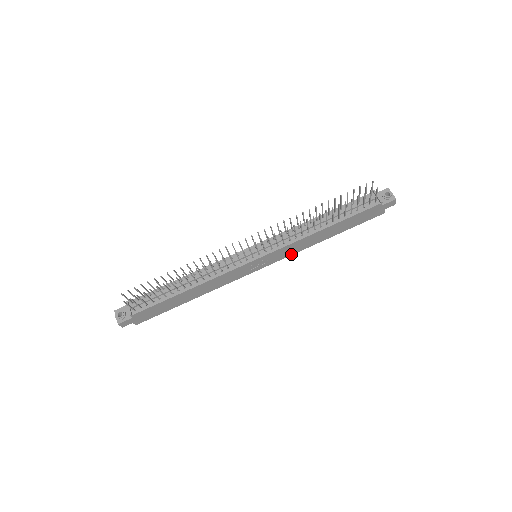
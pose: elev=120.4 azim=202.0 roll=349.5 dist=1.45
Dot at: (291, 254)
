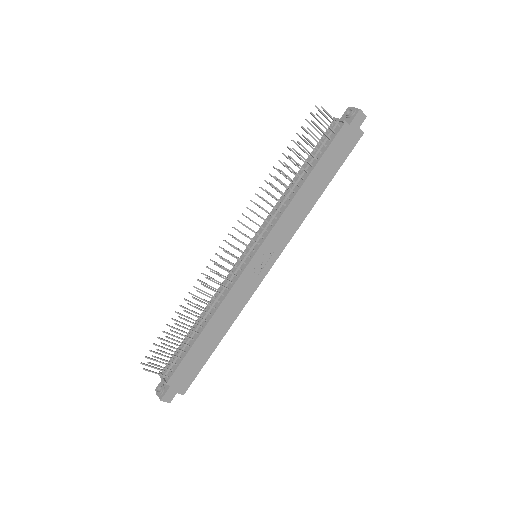
Dot at: (292, 234)
